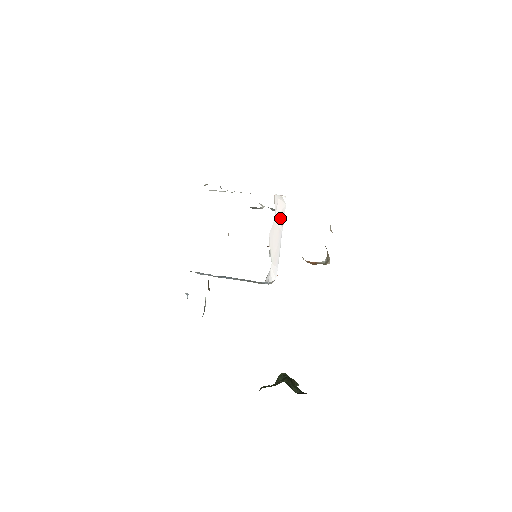
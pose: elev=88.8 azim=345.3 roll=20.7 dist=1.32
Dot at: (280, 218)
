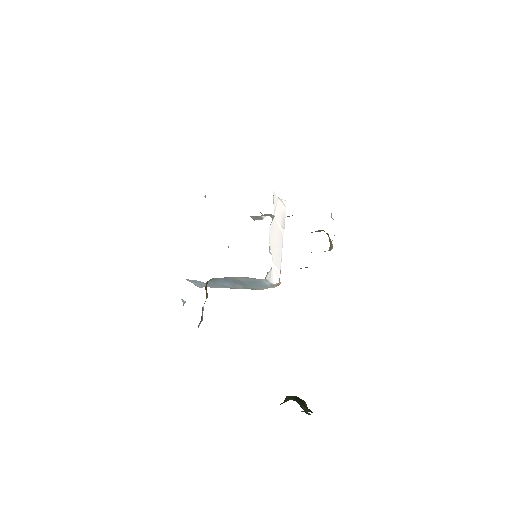
Dot at: (280, 219)
